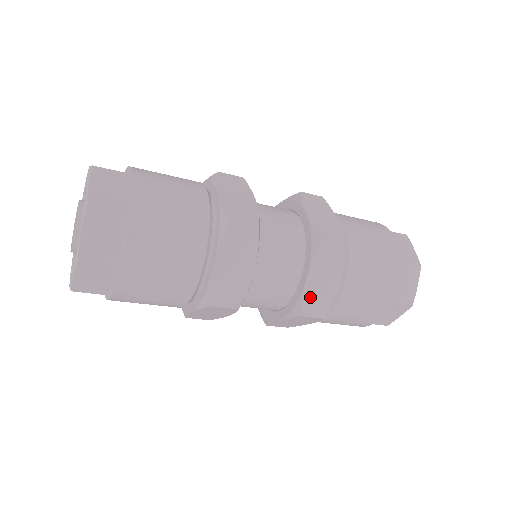
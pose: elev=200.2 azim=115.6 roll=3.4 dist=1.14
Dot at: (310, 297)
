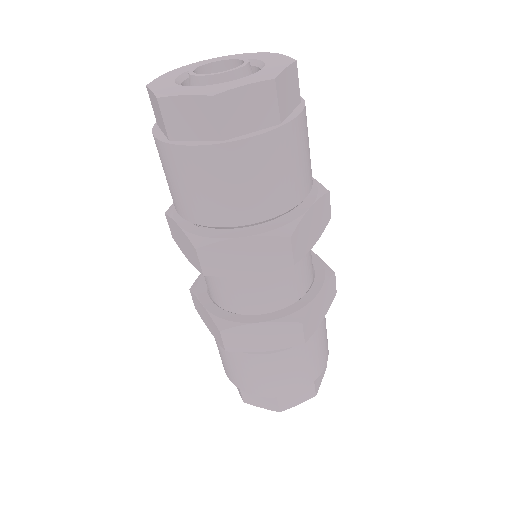
Dot at: (312, 311)
